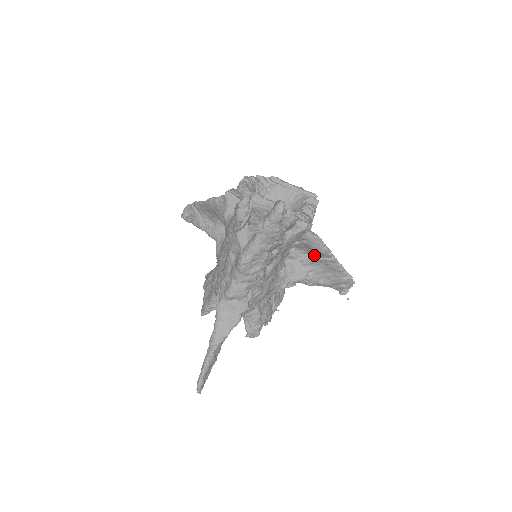
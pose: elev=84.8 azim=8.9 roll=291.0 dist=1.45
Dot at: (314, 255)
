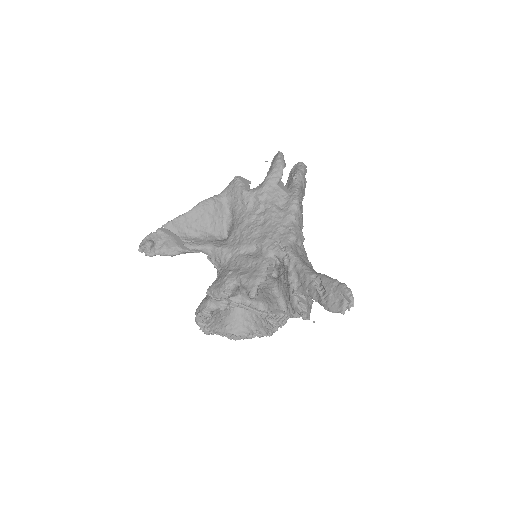
Dot at: occluded
